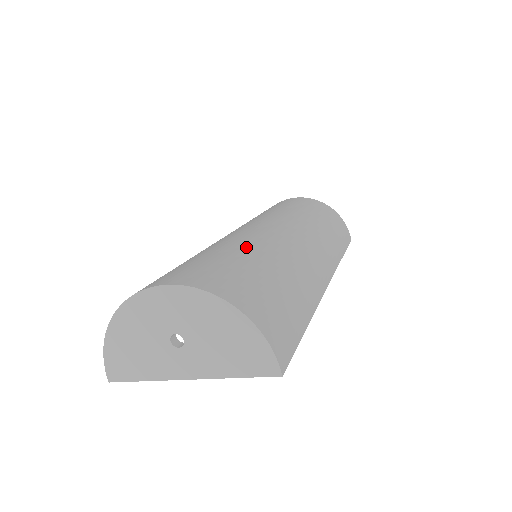
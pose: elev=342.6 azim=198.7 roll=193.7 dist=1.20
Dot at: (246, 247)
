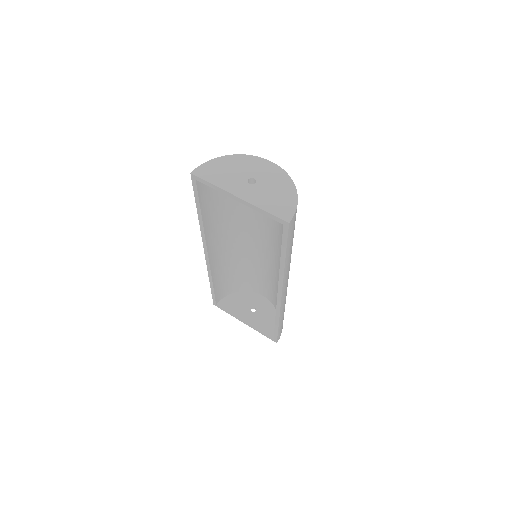
Dot at: occluded
